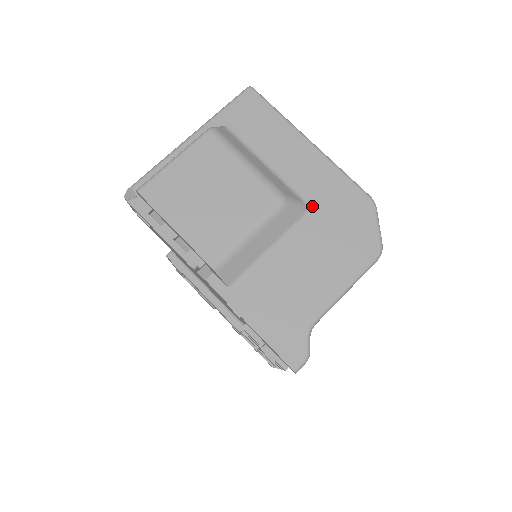
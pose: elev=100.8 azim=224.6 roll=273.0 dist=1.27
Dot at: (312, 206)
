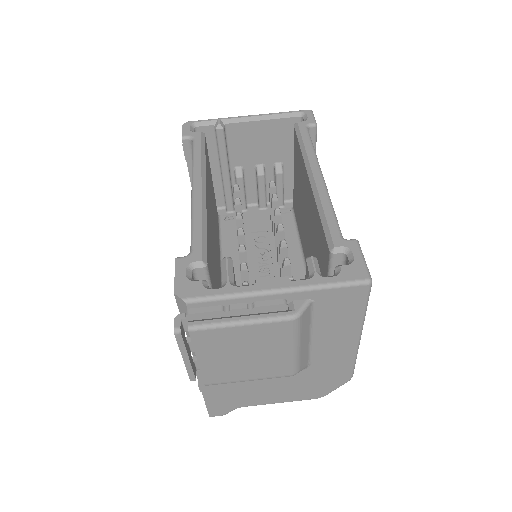
Dot at: (311, 368)
